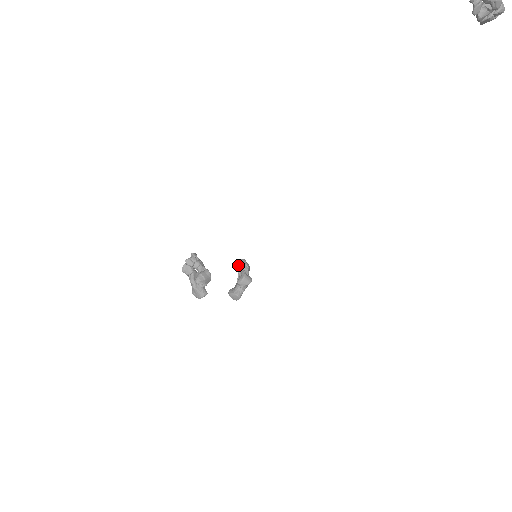
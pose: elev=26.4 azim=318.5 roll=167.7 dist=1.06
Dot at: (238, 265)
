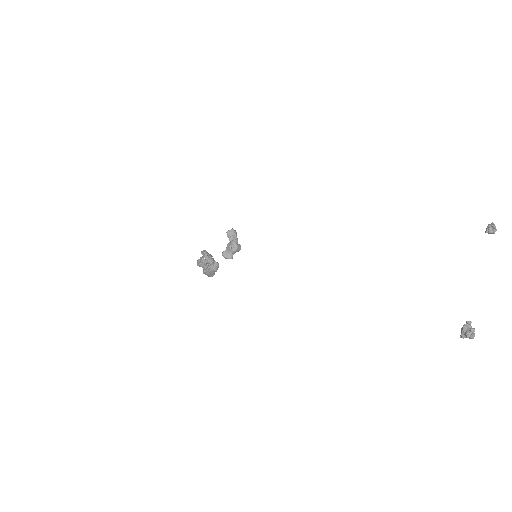
Dot at: (230, 236)
